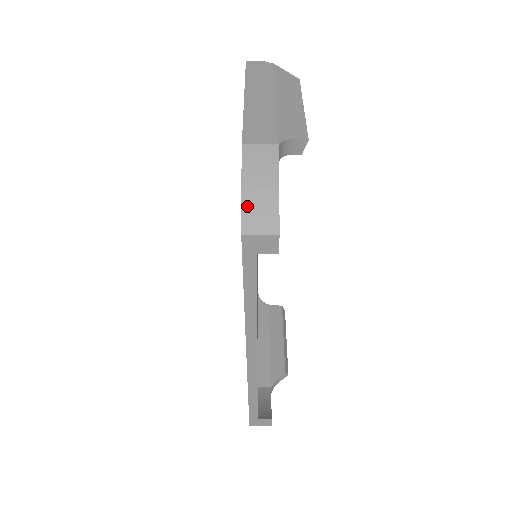
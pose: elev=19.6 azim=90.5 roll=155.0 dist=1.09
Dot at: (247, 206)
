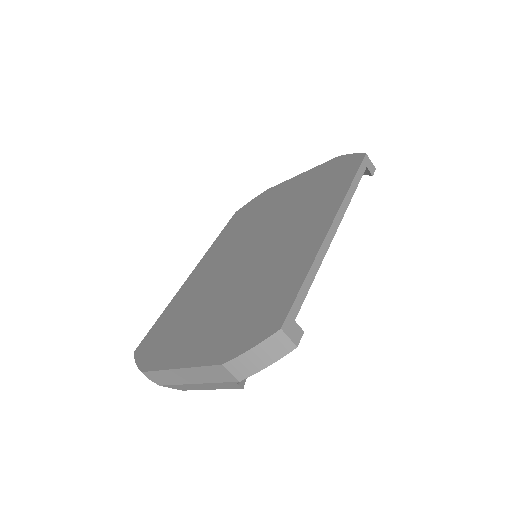
Dot at: occluded
